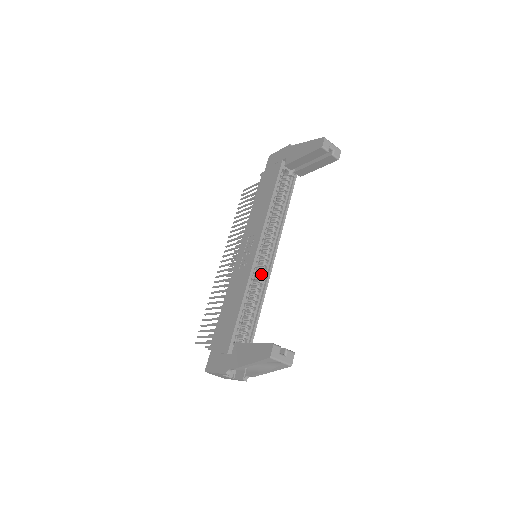
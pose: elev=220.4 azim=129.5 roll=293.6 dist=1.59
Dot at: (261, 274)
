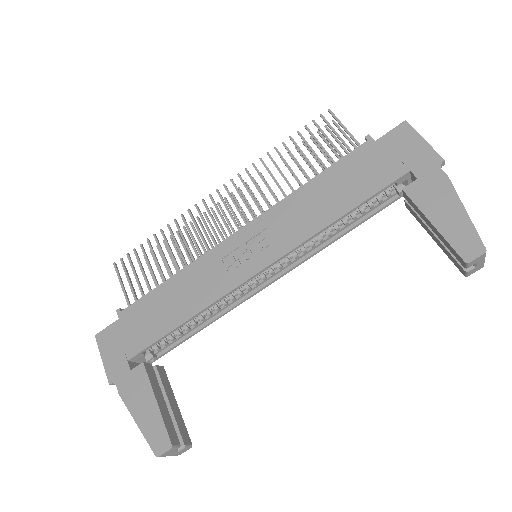
Dot at: (241, 292)
